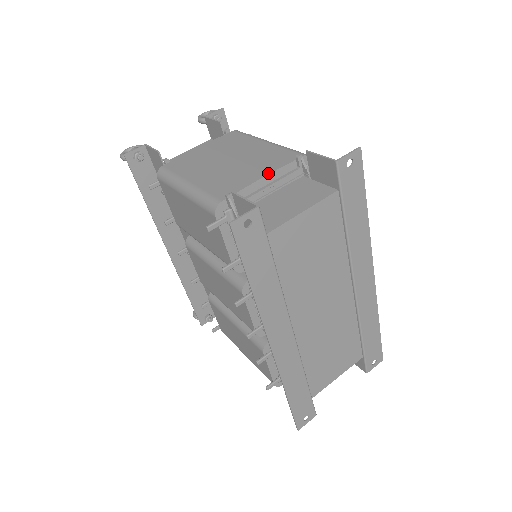
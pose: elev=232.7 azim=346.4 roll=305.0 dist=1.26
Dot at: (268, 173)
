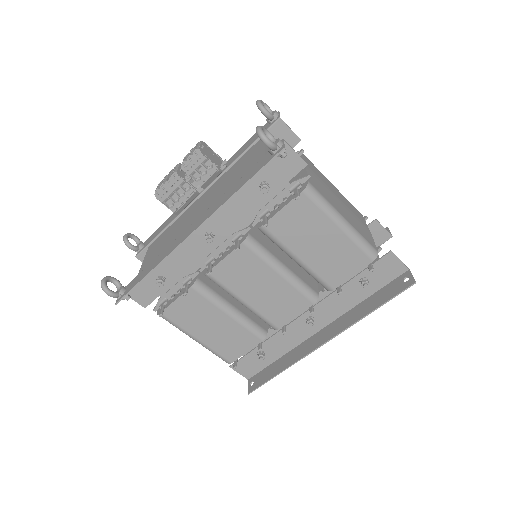
Dot at: occluded
